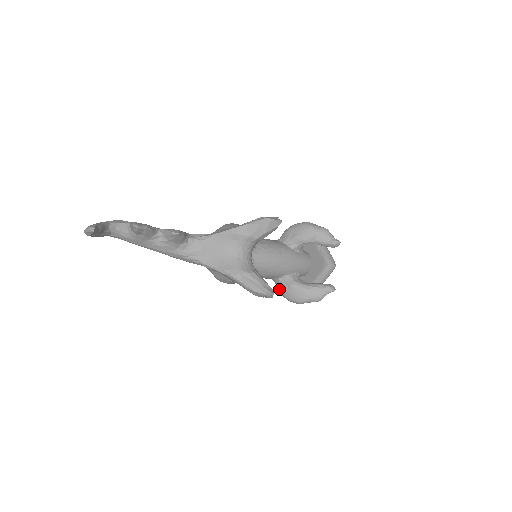
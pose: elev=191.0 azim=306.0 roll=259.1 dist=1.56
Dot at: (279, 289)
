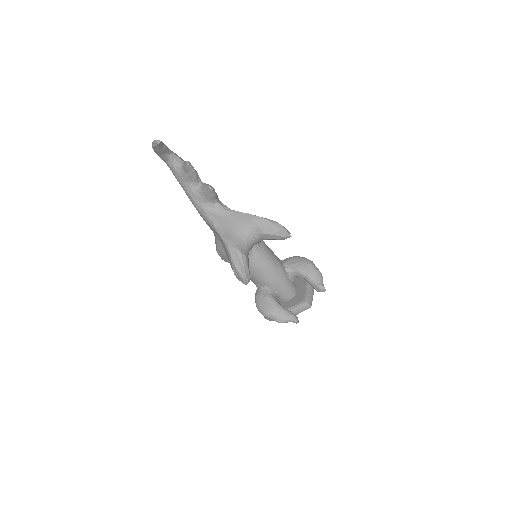
Dot at: (256, 295)
